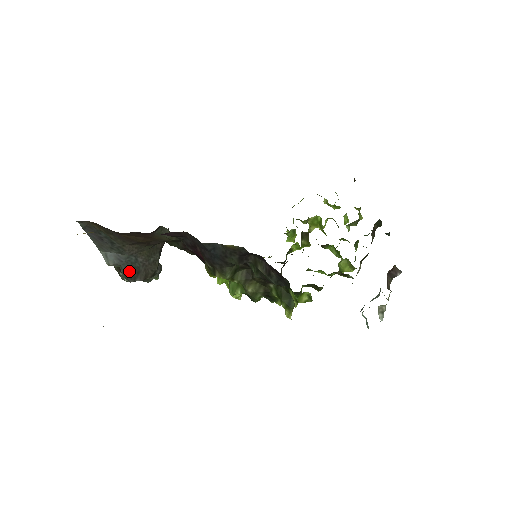
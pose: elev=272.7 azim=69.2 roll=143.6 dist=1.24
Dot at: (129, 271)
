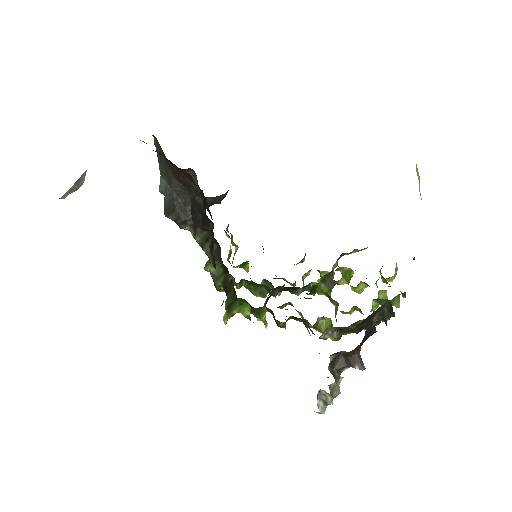
Dot at: (168, 205)
